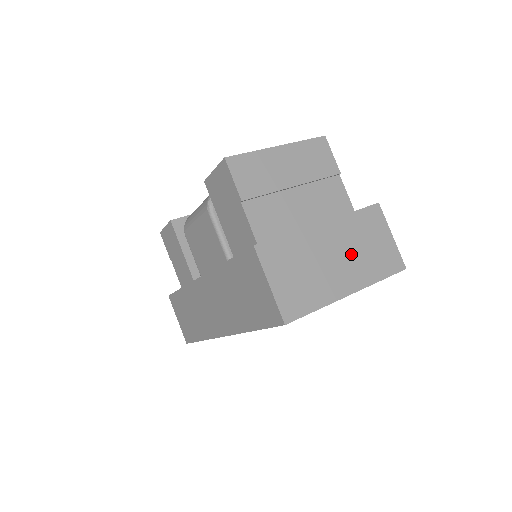
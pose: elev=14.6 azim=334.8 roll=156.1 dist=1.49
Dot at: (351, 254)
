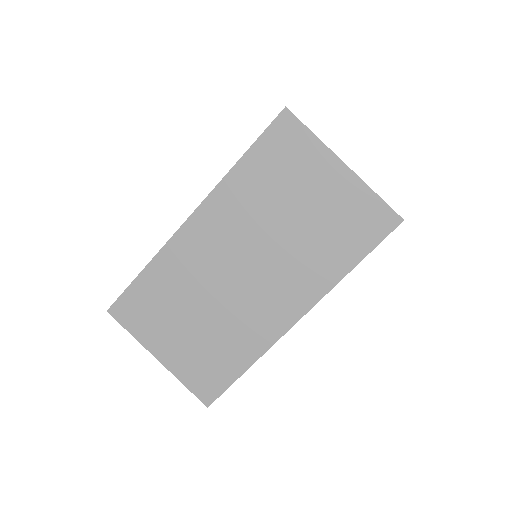
Dot at: occluded
